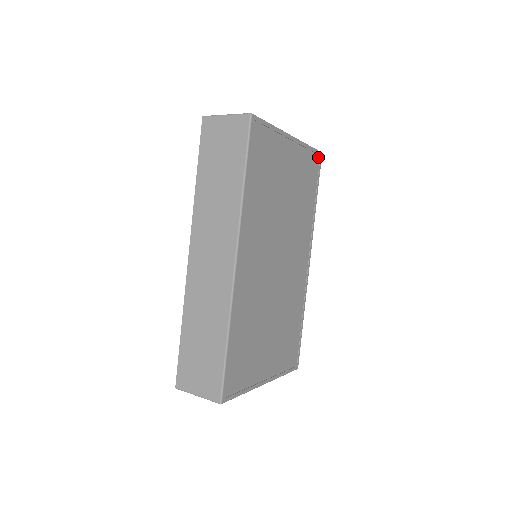
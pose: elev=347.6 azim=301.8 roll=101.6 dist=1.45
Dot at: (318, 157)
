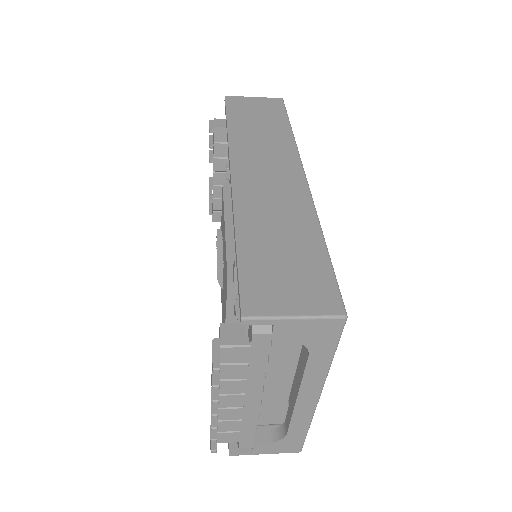
Dot at: occluded
